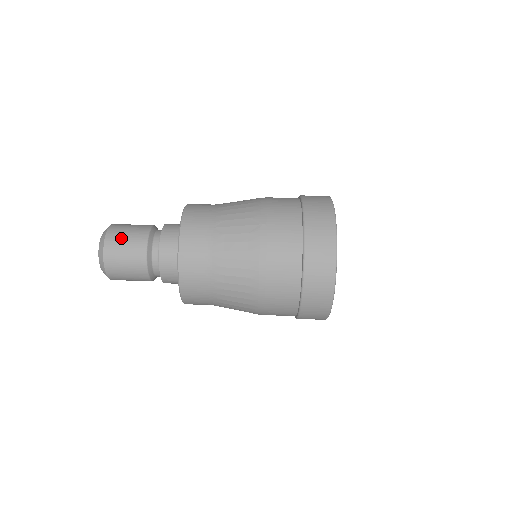
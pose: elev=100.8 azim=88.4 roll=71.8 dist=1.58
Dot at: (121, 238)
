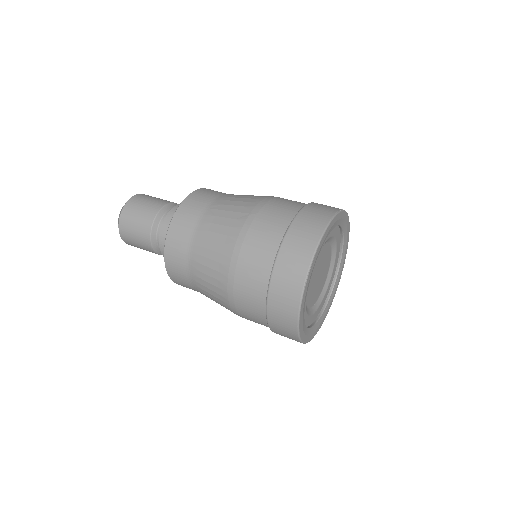
Dot at: (139, 204)
